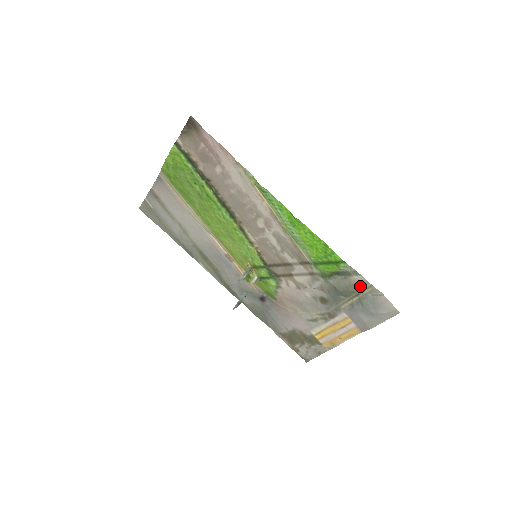
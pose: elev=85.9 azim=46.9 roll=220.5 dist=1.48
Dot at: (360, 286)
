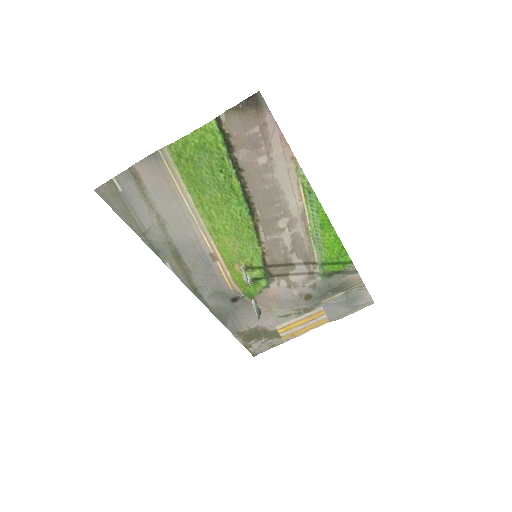
Dot at: (352, 283)
